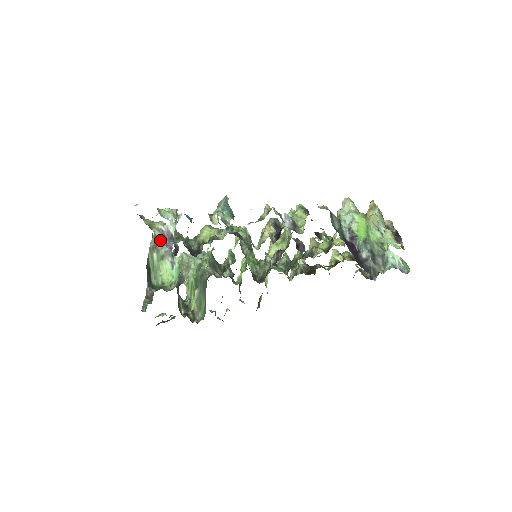
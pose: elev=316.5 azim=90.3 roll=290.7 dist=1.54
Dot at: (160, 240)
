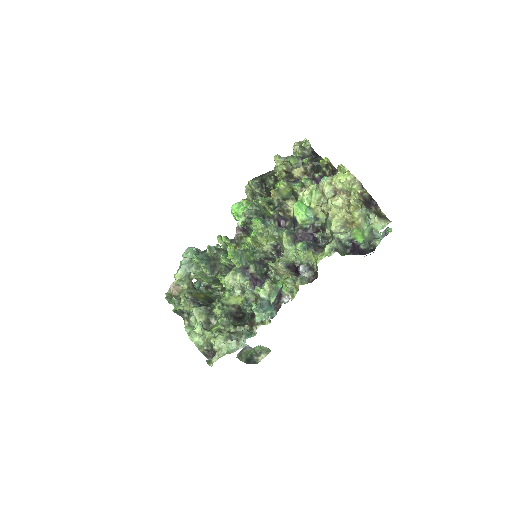
Dot at: (241, 353)
